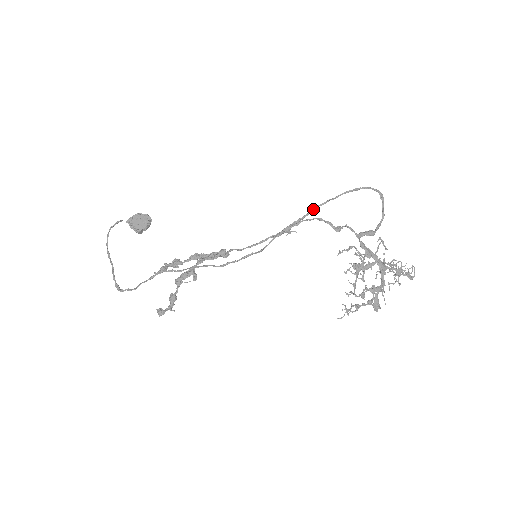
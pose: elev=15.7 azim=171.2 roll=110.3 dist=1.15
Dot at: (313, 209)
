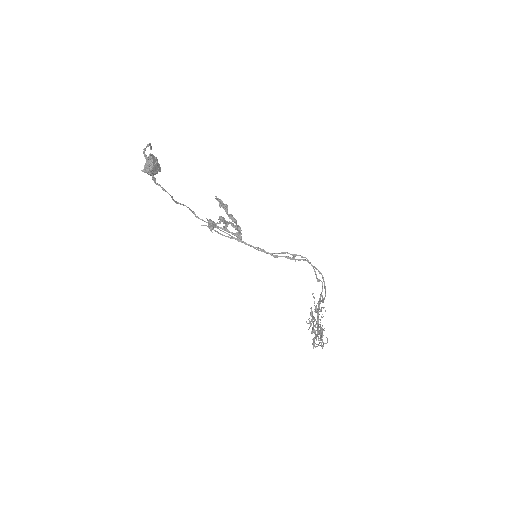
Dot at: (303, 259)
